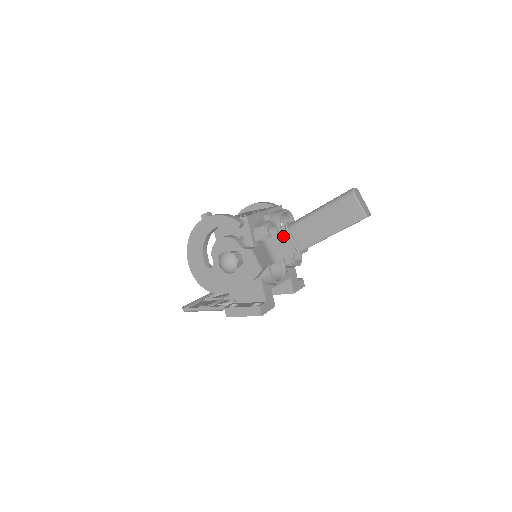
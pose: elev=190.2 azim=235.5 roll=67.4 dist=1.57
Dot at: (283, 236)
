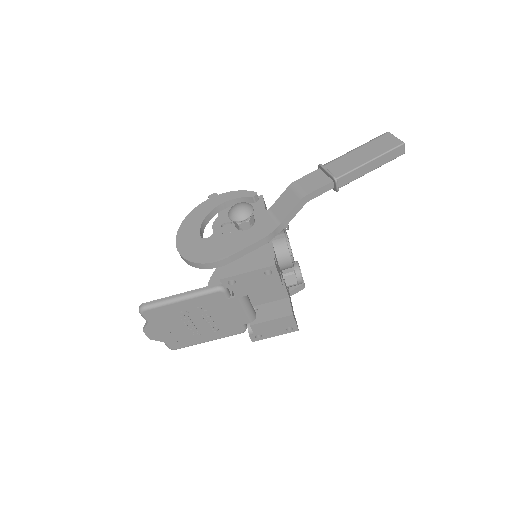
Dot at: (315, 174)
